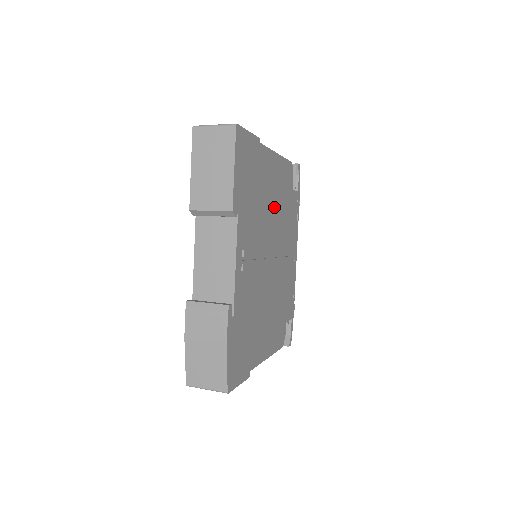
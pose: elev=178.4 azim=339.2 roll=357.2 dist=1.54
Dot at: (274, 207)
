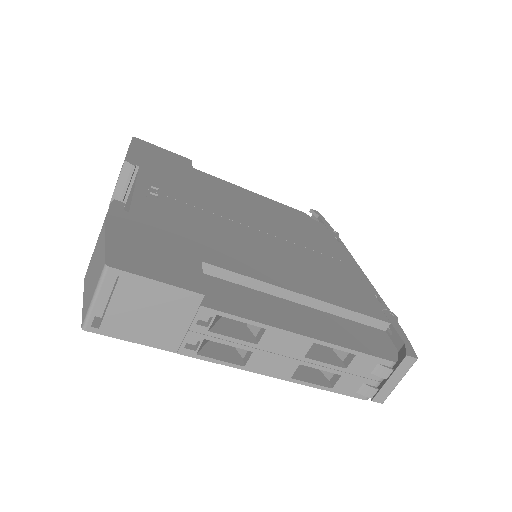
Dot at: (248, 204)
